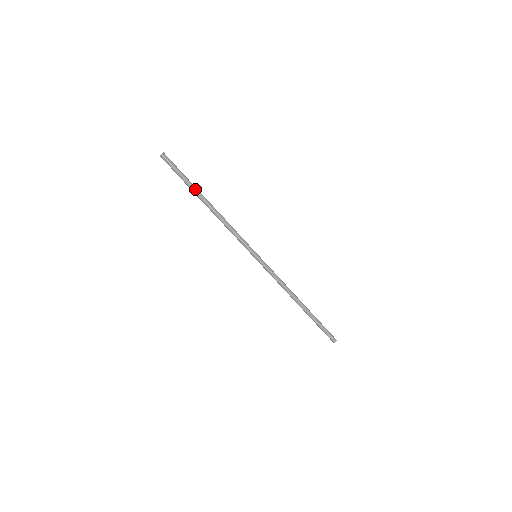
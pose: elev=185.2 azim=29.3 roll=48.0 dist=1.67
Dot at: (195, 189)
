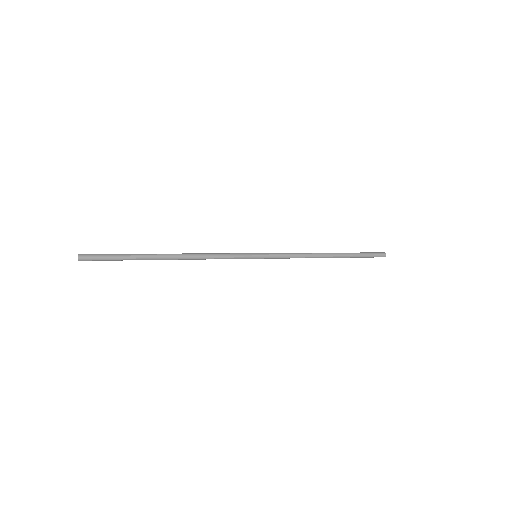
Dot at: (144, 257)
